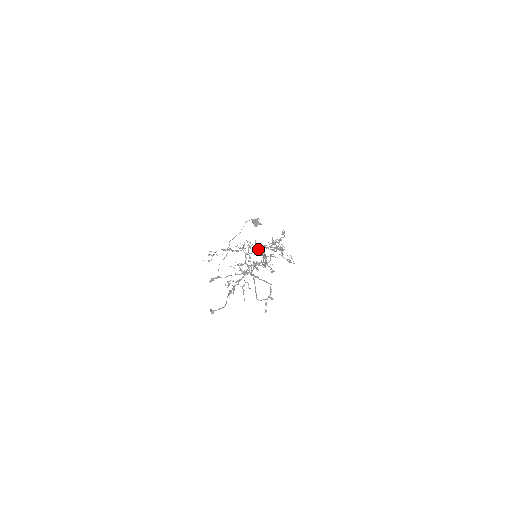
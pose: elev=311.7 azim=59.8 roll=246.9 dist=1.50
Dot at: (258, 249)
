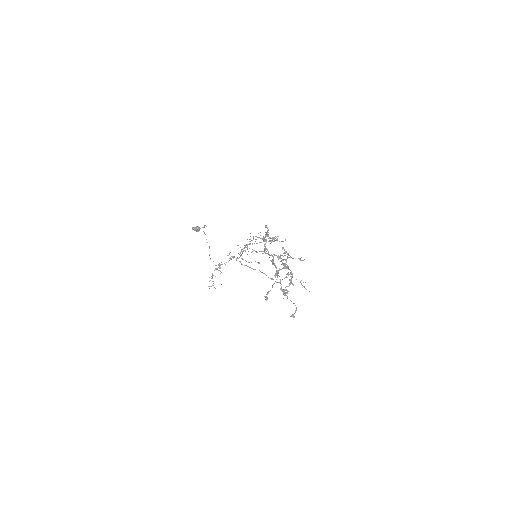
Dot at: occluded
